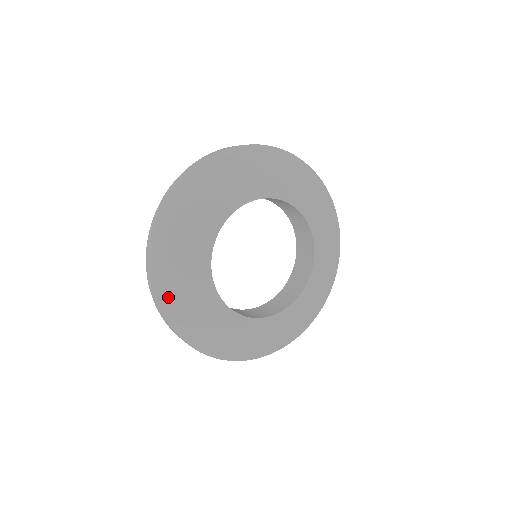
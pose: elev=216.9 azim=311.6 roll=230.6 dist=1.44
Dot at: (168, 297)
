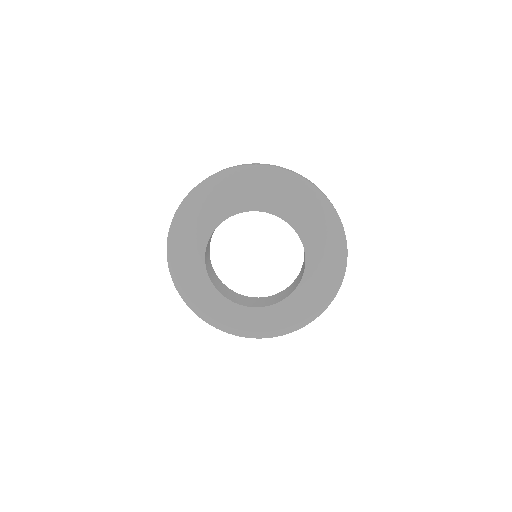
Dot at: (199, 310)
